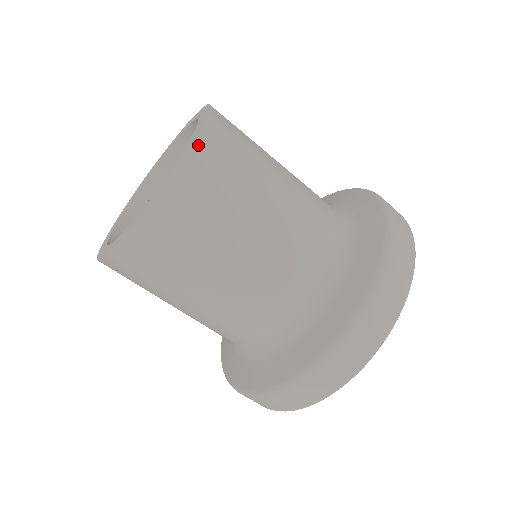
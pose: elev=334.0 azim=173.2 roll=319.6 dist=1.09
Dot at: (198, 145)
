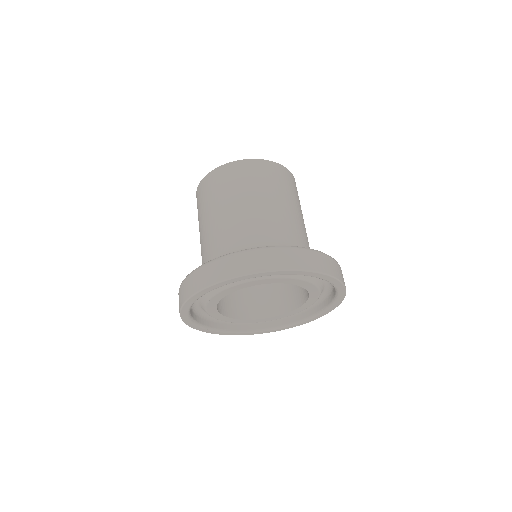
Dot at: (246, 162)
